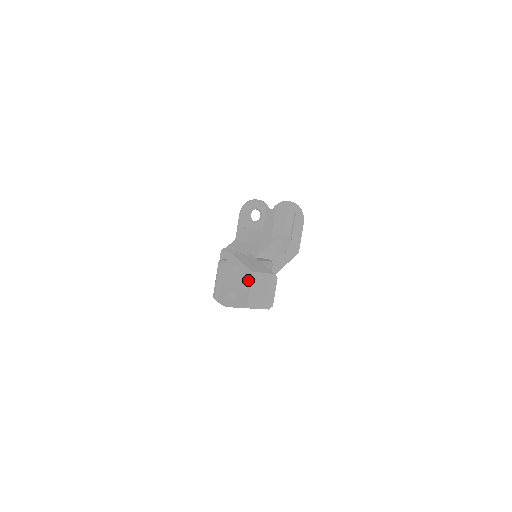
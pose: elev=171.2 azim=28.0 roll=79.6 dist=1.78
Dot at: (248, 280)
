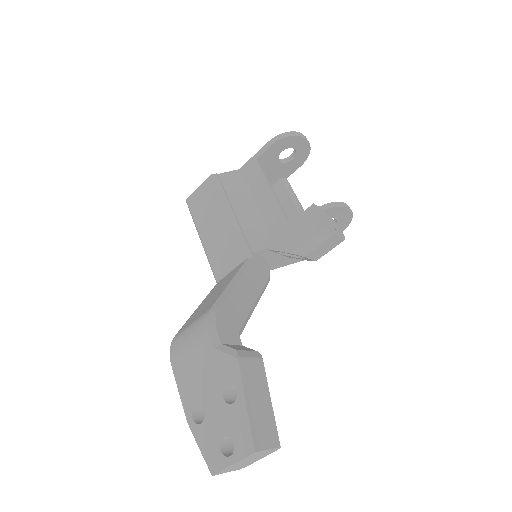
Dot at: (240, 449)
